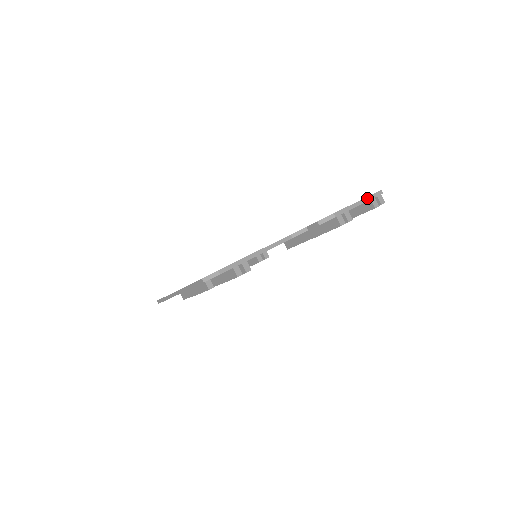
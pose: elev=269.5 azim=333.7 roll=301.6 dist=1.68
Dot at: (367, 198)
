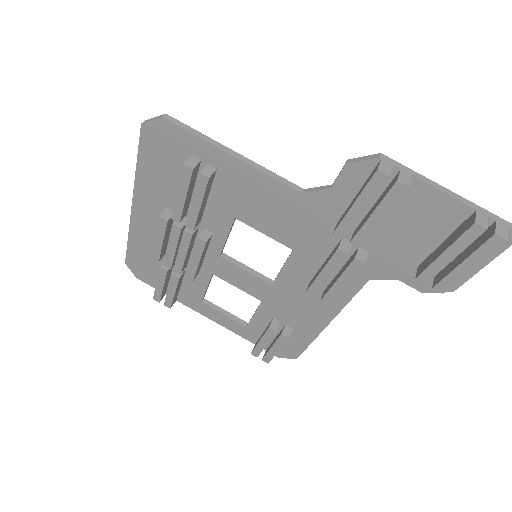
Dot at: (470, 203)
